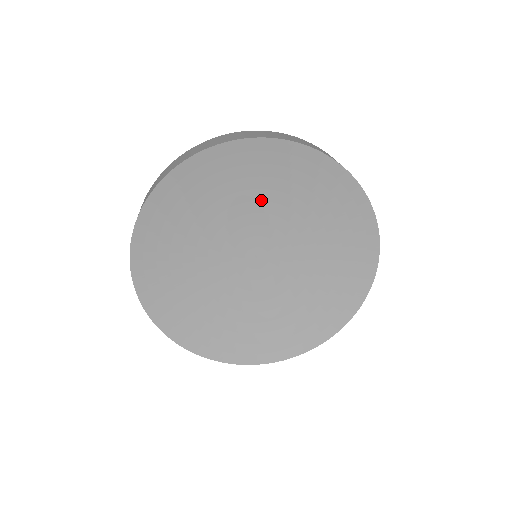
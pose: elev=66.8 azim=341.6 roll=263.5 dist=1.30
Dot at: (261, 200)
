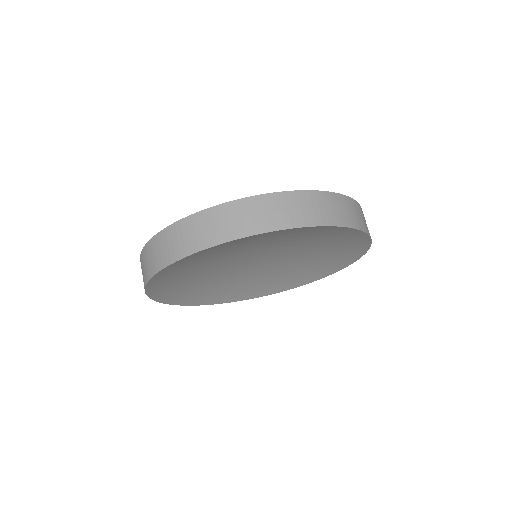
Dot at: (304, 243)
